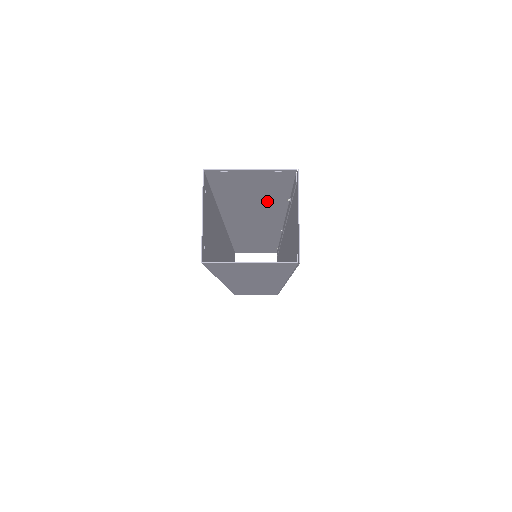
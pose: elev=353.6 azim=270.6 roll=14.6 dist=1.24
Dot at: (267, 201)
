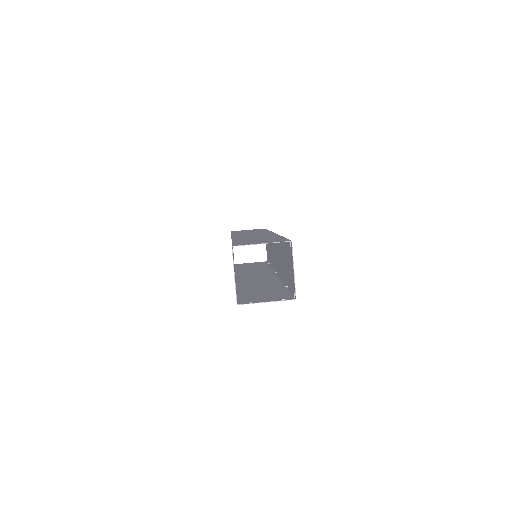
Dot at: (267, 238)
